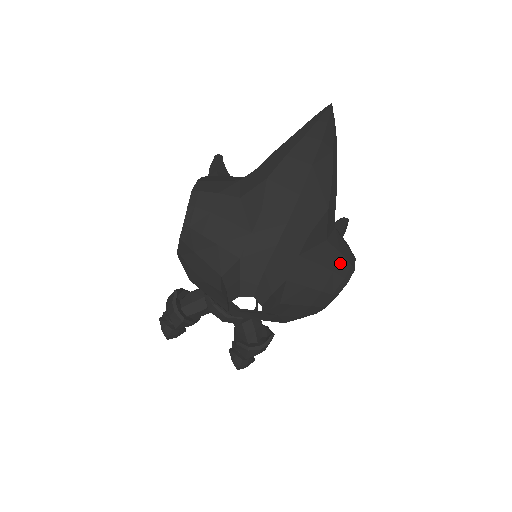
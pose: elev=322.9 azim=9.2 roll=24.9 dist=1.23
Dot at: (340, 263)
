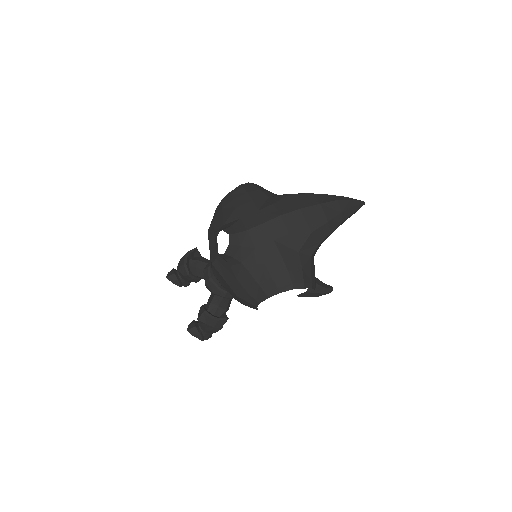
Dot at: (297, 272)
